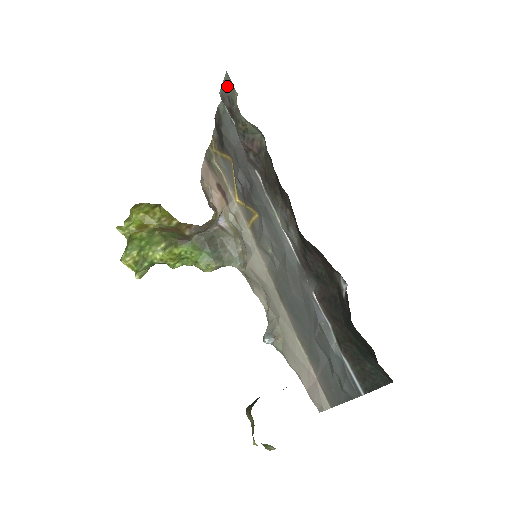
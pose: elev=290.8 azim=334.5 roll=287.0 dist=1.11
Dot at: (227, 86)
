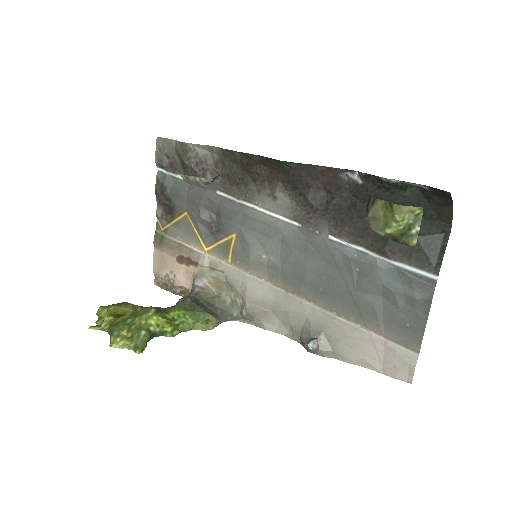
Dot at: (161, 147)
